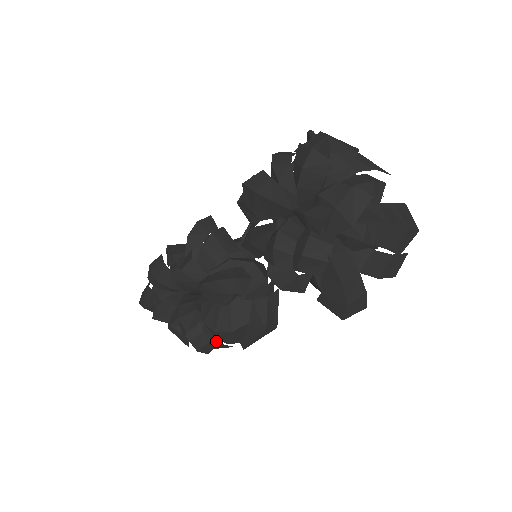
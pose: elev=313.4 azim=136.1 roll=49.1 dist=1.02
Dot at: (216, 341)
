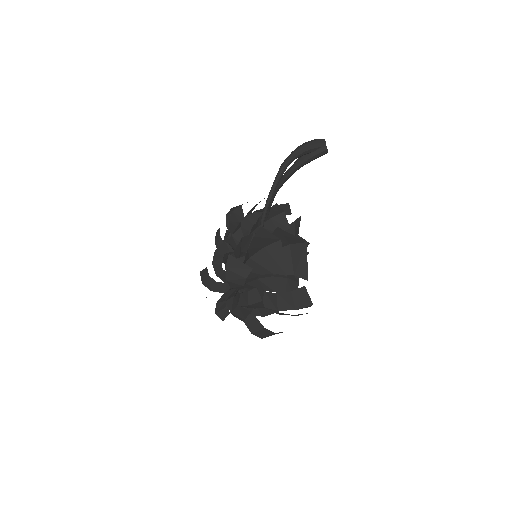
Dot at: occluded
